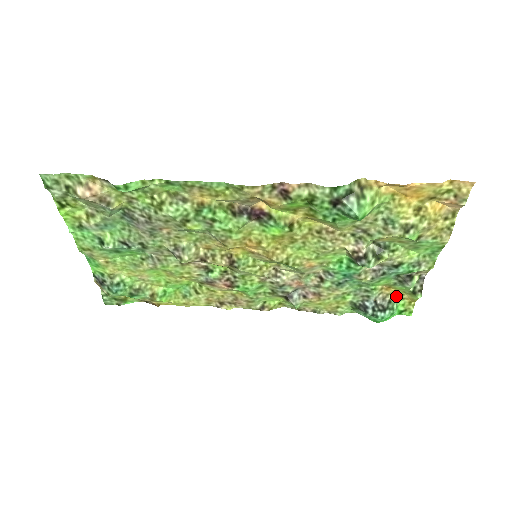
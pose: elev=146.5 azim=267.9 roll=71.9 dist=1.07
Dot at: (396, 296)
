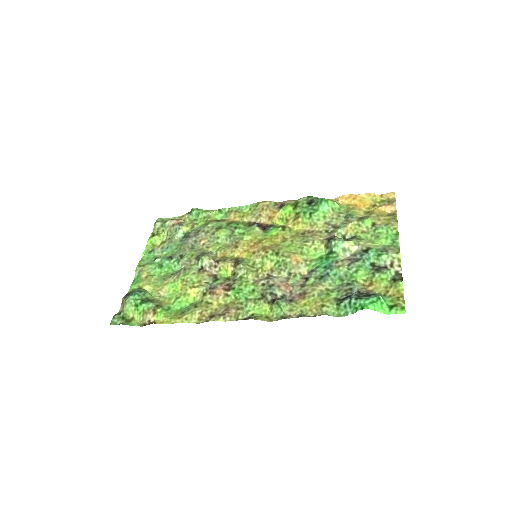
Dot at: (381, 294)
